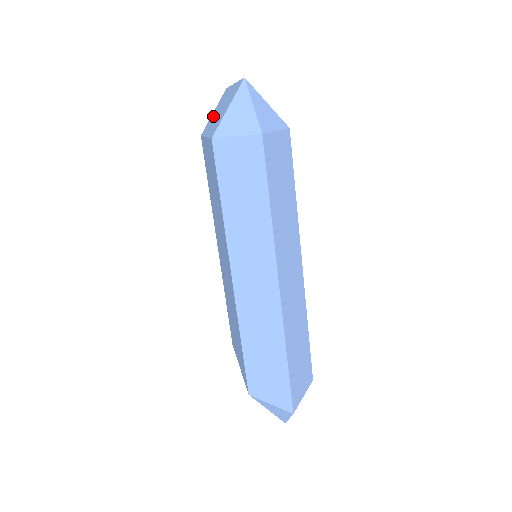
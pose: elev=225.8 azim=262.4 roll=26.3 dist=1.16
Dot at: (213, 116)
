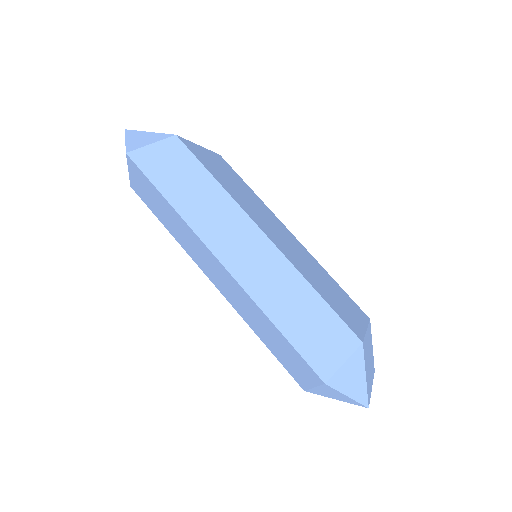
Dot at: occluded
